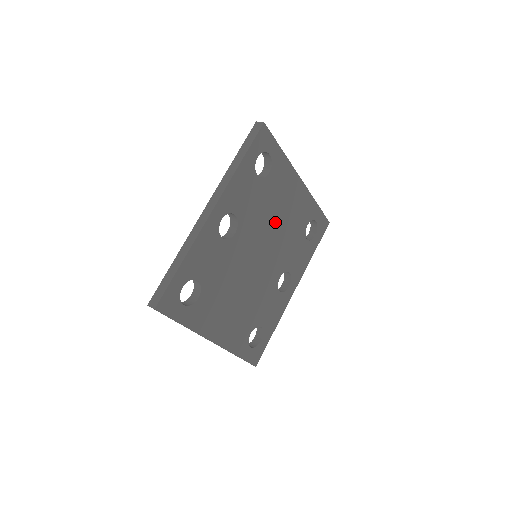
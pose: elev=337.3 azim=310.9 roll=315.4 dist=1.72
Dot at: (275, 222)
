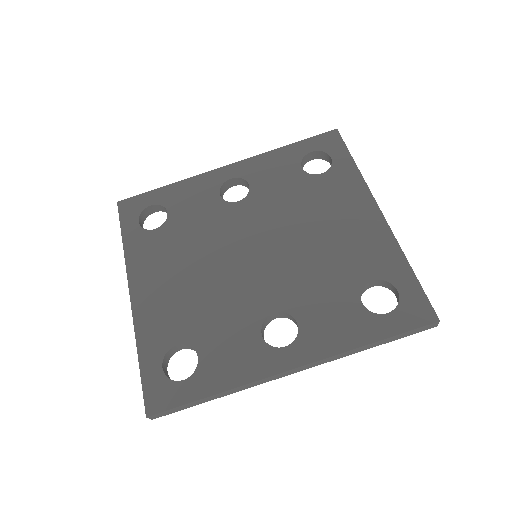
Dot at: (305, 231)
